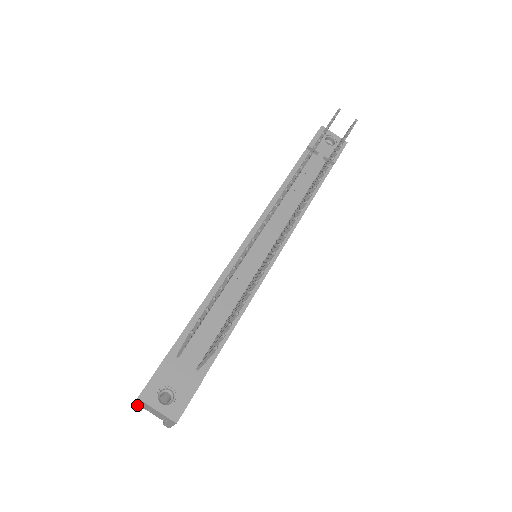
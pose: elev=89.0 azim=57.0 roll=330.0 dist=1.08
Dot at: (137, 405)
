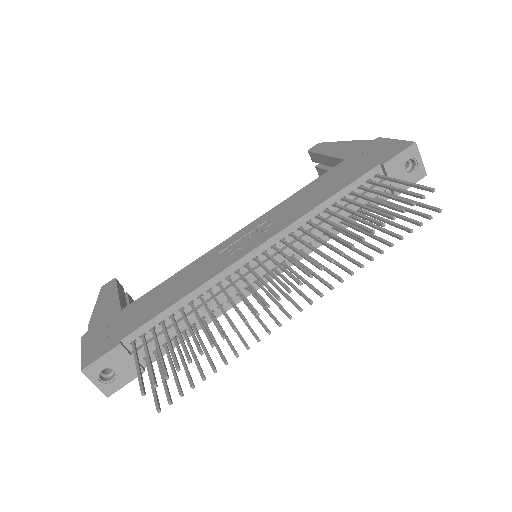
Dot at: (82, 347)
